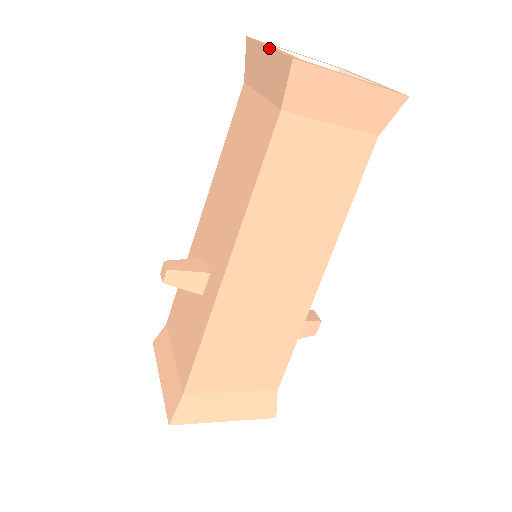
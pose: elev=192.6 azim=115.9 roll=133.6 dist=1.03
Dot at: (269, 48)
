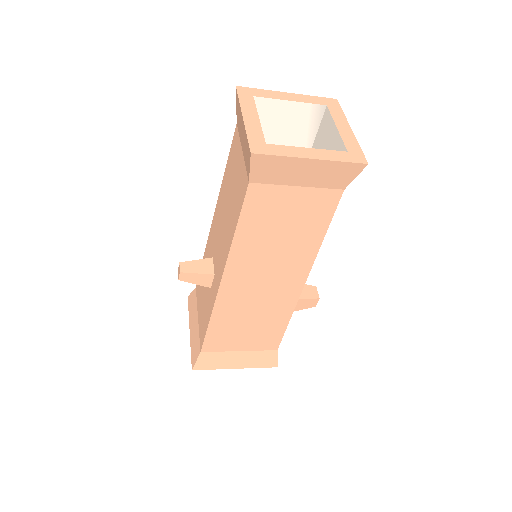
Dot at: (243, 121)
